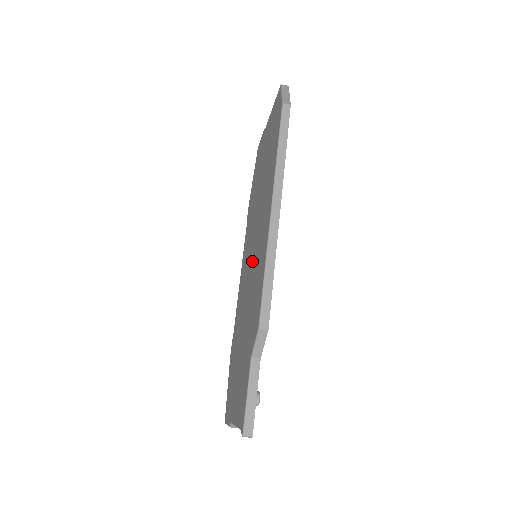
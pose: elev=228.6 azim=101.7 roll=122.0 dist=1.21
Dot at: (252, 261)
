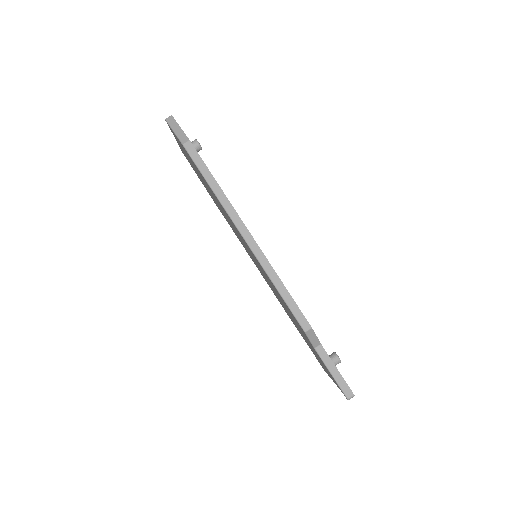
Dot at: occluded
